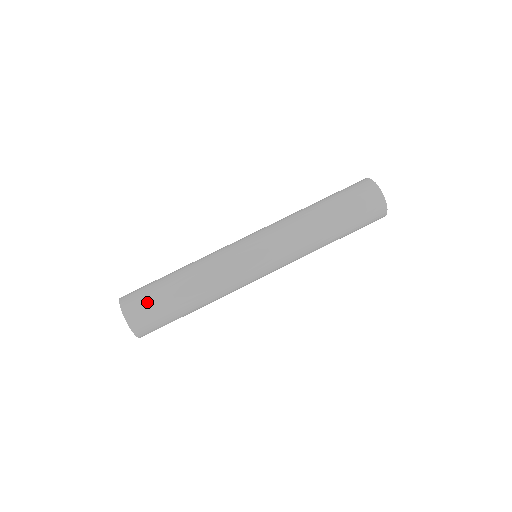
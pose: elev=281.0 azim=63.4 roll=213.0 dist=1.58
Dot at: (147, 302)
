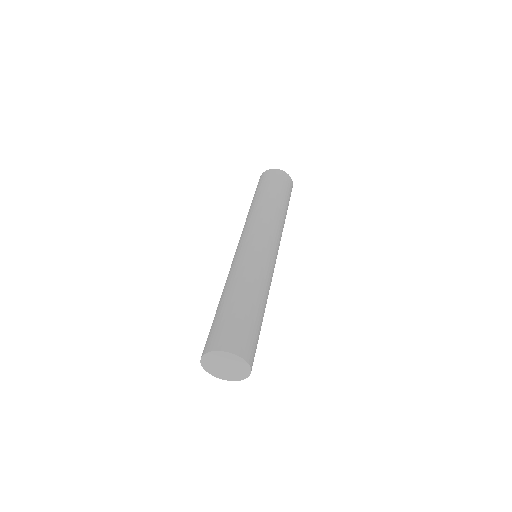
Dot at: (212, 330)
